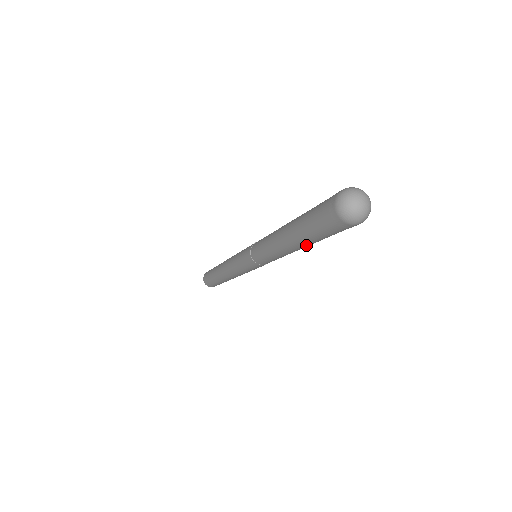
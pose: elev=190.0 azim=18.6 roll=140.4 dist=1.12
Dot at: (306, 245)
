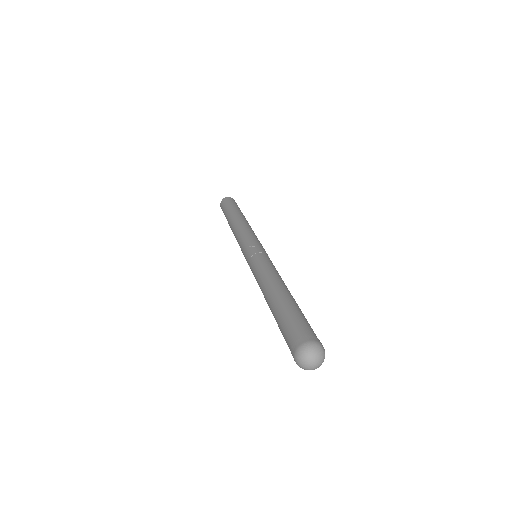
Dot at: occluded
